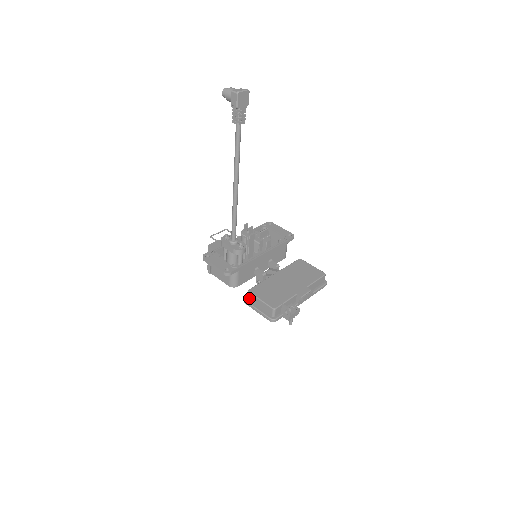
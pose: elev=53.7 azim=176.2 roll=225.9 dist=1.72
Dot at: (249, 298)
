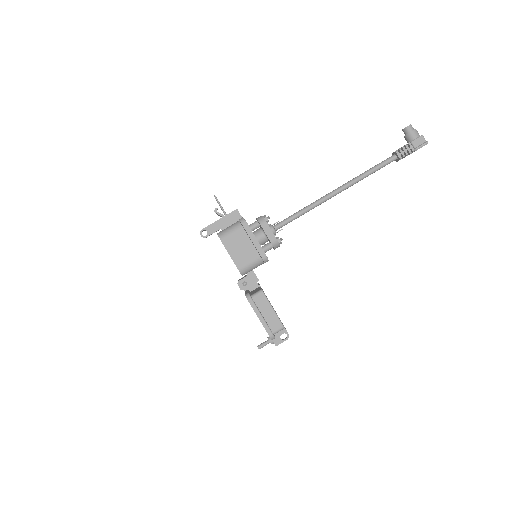
Dot at: (257, 298)
